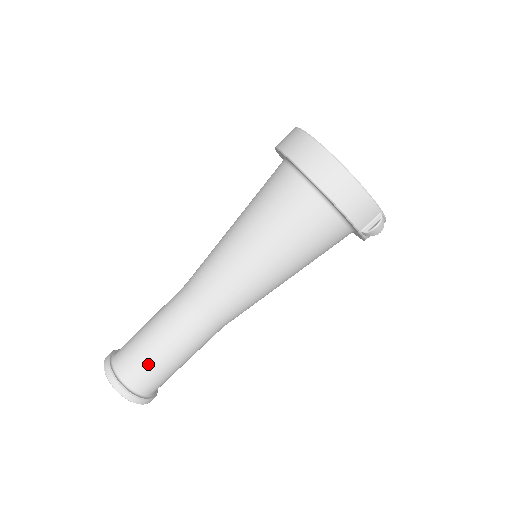
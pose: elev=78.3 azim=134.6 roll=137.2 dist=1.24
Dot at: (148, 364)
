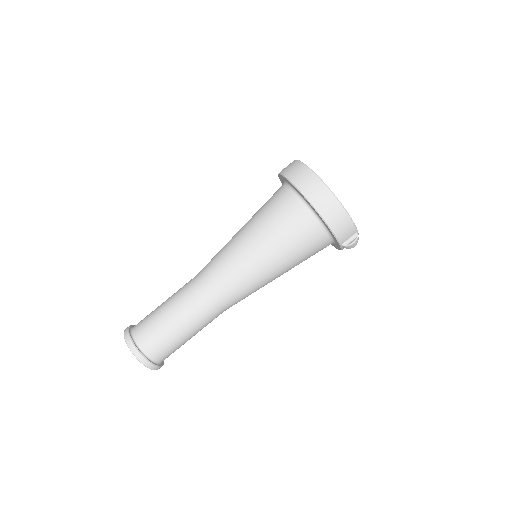
Dot at: (165, 338)
